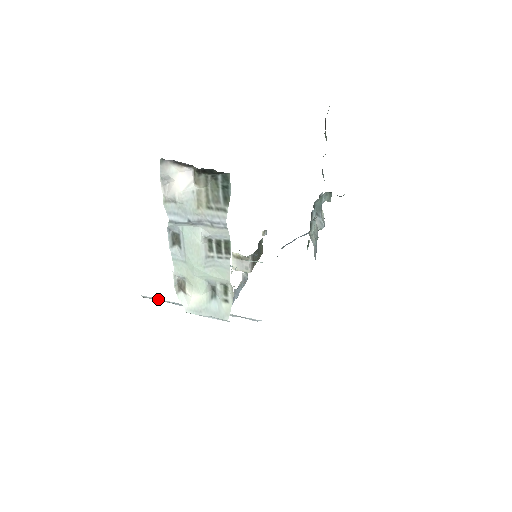
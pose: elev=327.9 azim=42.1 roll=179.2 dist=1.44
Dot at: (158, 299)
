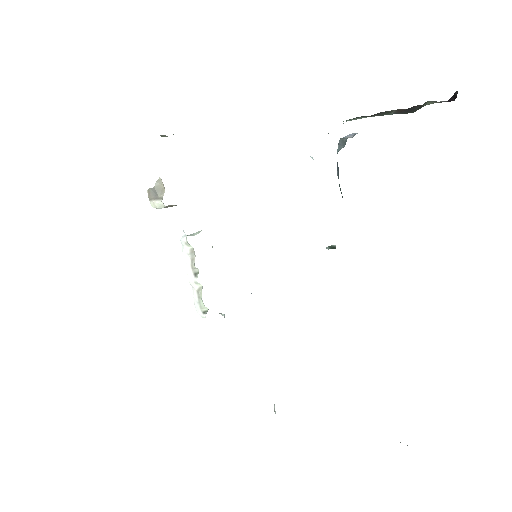
Dot at: occluded
